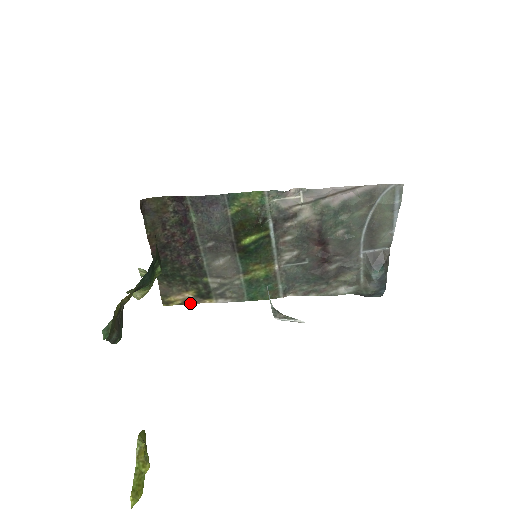
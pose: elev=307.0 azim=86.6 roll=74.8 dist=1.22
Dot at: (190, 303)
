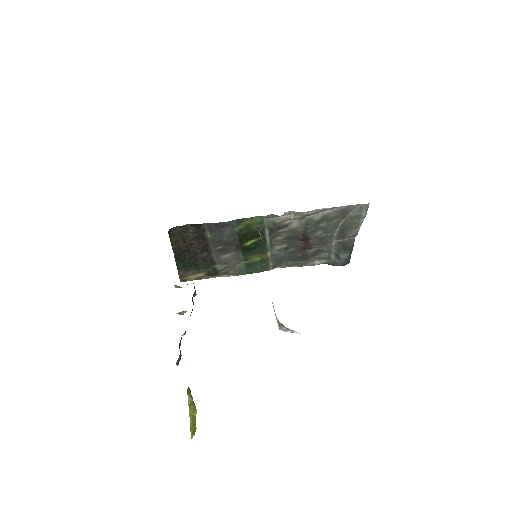
Dot at: (201, 279)
